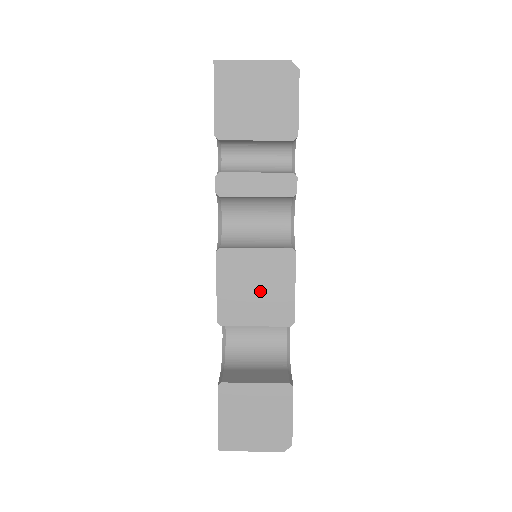
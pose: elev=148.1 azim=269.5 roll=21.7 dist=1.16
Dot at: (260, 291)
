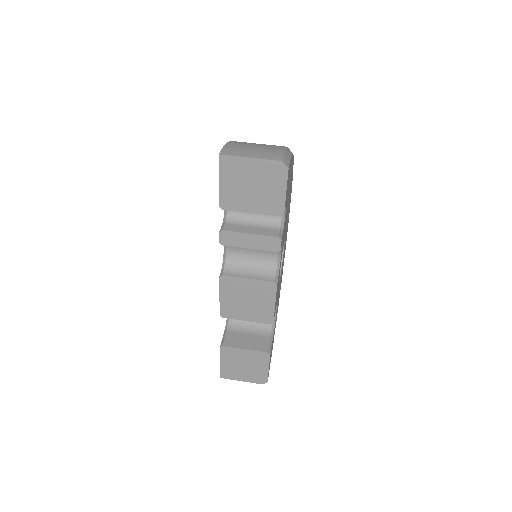
Dot at: (250, 303)
